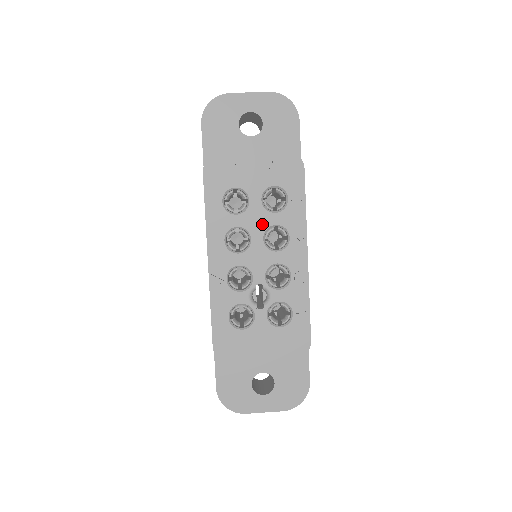
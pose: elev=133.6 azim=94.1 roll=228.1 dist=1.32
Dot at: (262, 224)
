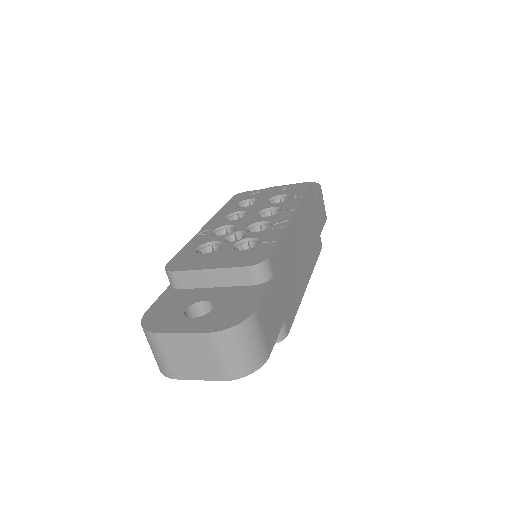
Dot at: (261, 208)
